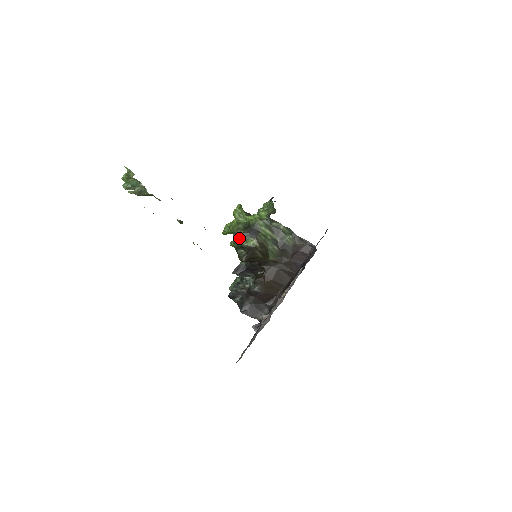
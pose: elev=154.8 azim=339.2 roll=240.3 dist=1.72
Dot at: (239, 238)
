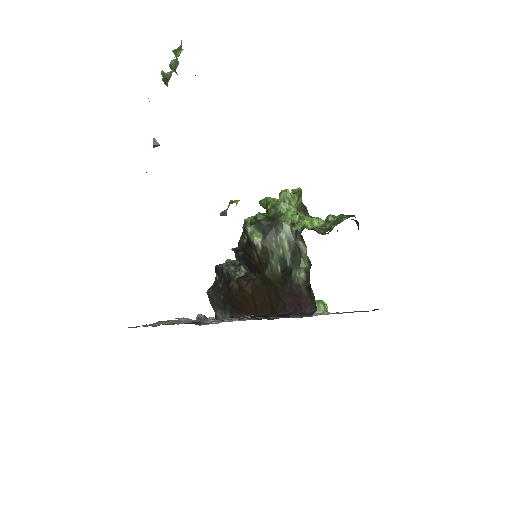
Dot at: (252, 221)
